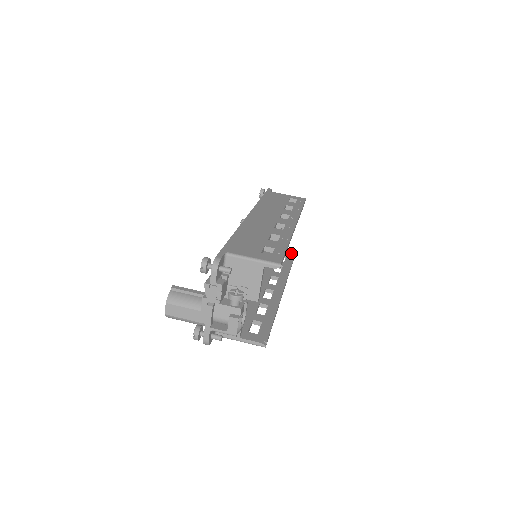
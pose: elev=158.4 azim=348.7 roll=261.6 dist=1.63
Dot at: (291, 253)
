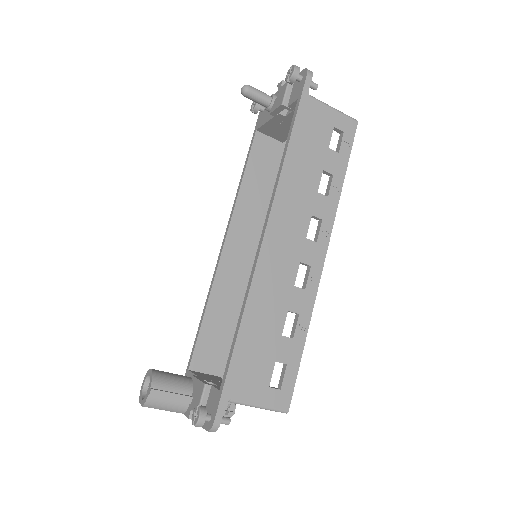
Dot at: occluded
